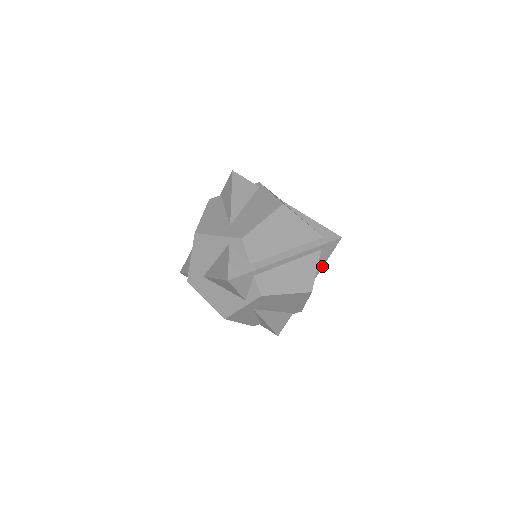
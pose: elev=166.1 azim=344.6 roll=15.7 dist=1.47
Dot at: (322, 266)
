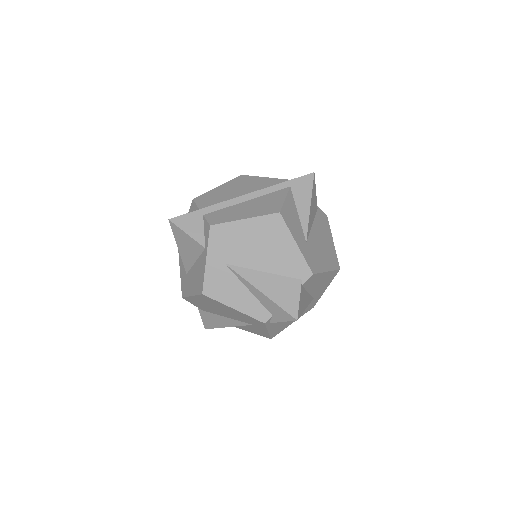
Dot at: (308, 209)
